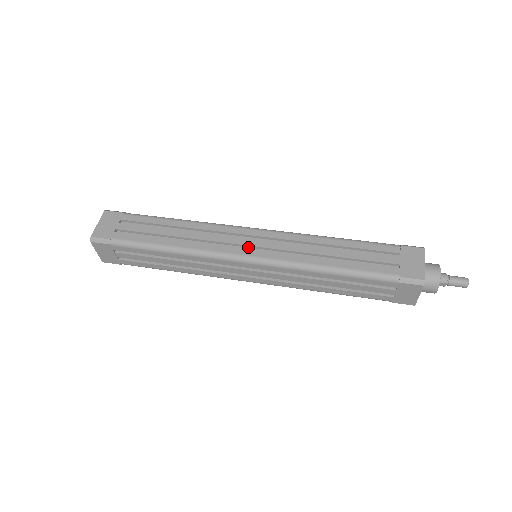
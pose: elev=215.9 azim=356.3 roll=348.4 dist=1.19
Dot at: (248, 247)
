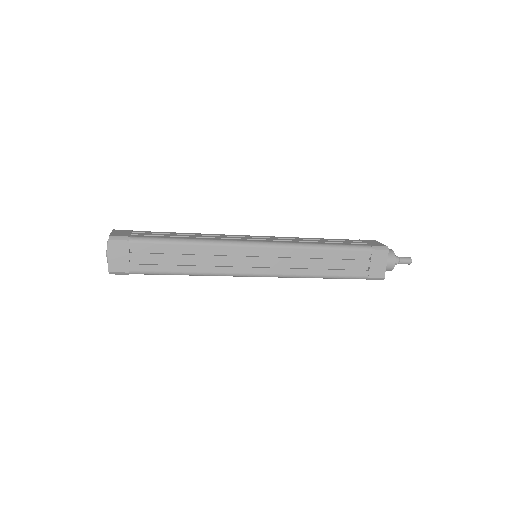
Dot at: occluded
